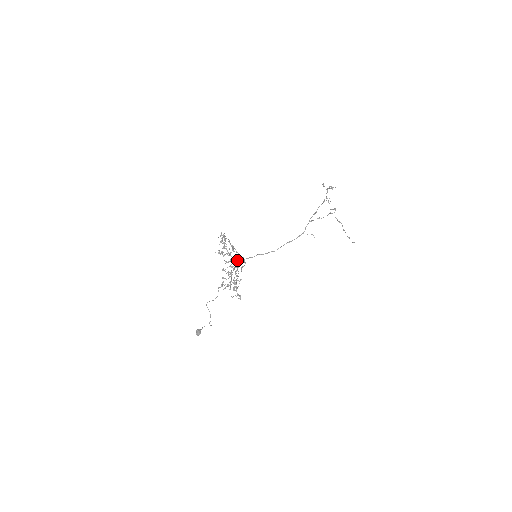
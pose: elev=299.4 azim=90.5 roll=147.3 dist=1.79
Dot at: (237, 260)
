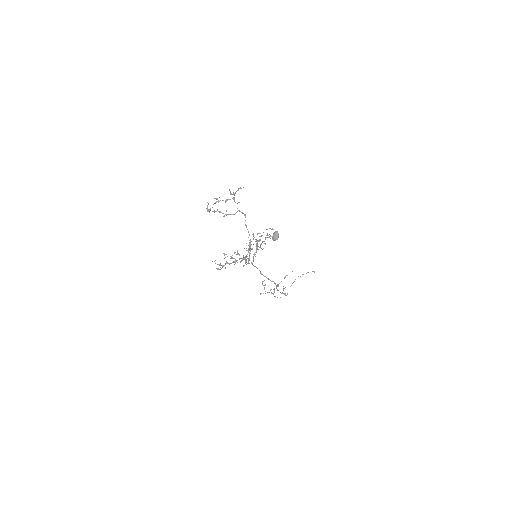
Dot at: (246, 260)
